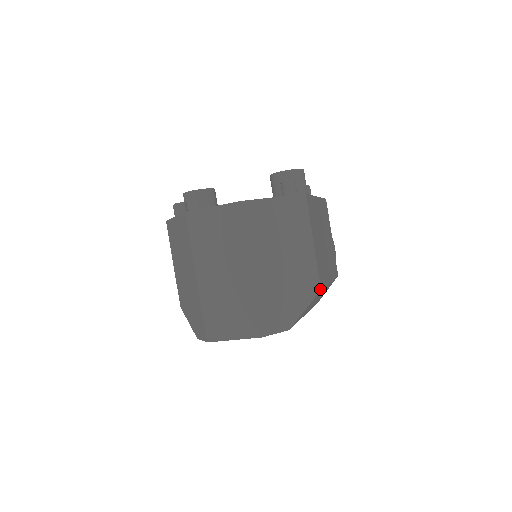
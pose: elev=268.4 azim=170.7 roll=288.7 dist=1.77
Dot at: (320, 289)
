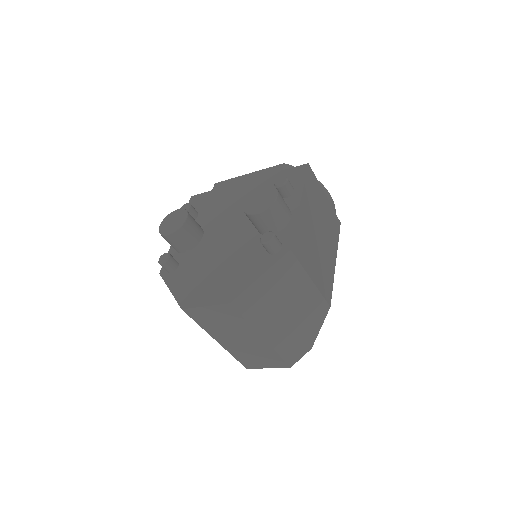
Dot at: (329, 307)
